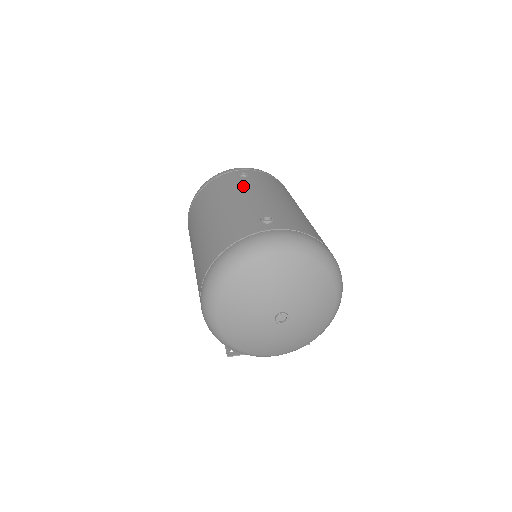
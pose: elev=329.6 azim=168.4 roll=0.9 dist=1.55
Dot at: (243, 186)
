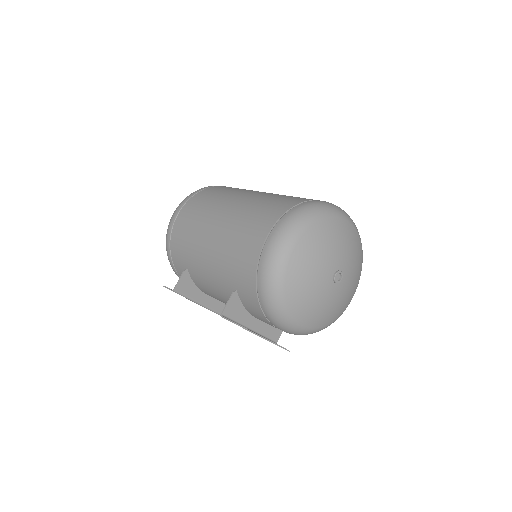
Dot at: occluded
